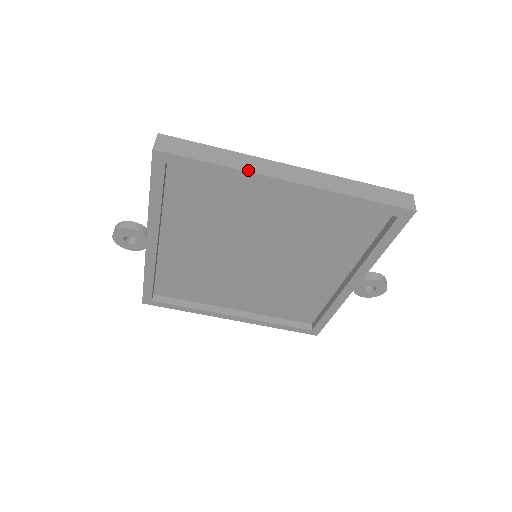
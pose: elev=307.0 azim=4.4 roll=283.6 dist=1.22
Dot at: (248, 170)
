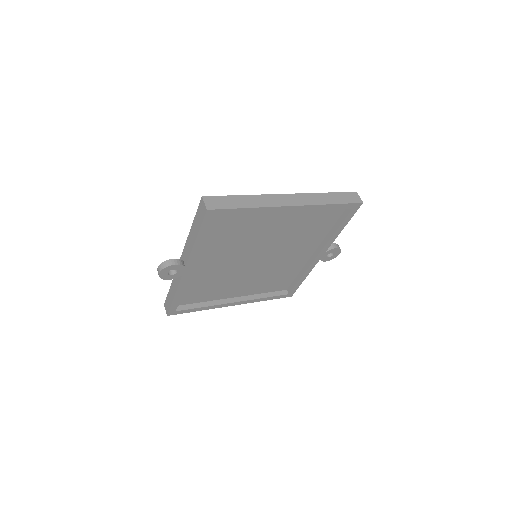
Dot at: (267, 206)
